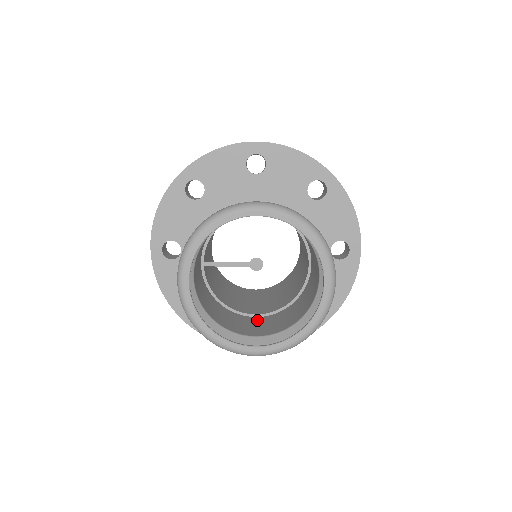
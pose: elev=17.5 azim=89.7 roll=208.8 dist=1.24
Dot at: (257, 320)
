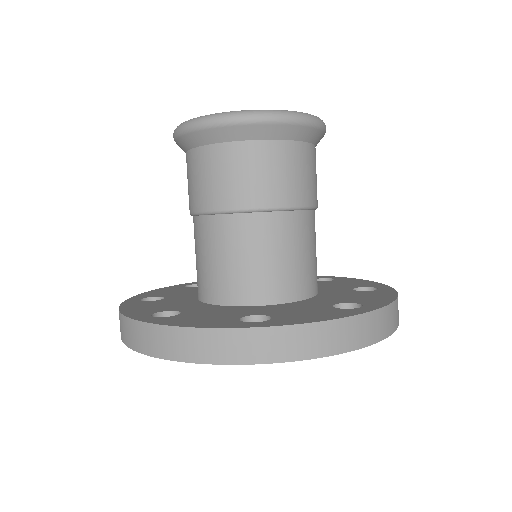
Dot at: (252, 195)
